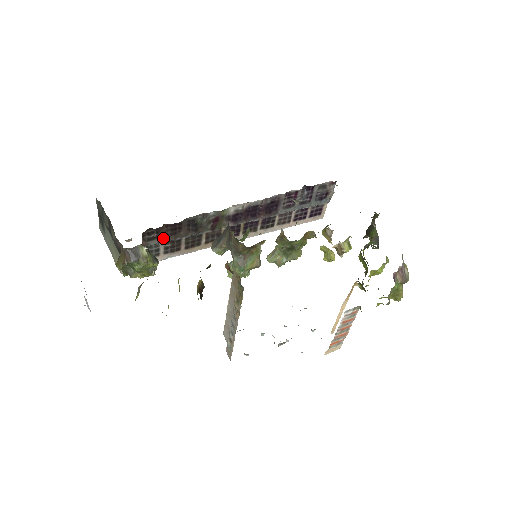
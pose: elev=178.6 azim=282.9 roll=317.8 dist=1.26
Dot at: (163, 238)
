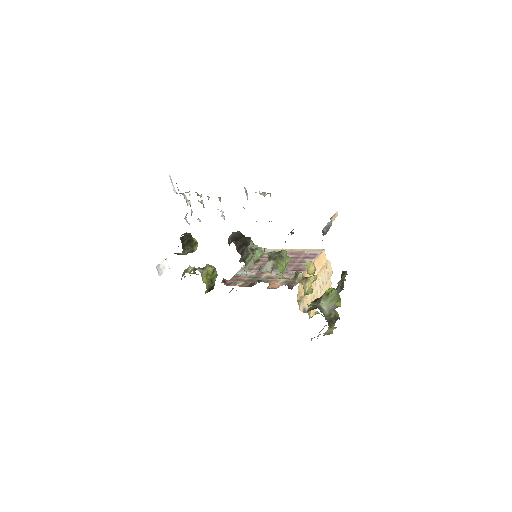
Dot at: occluded
